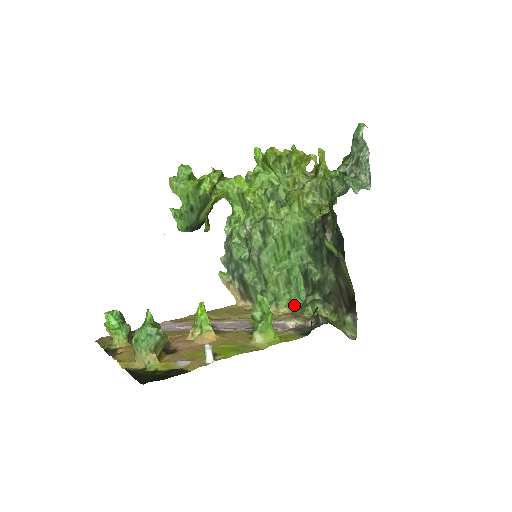
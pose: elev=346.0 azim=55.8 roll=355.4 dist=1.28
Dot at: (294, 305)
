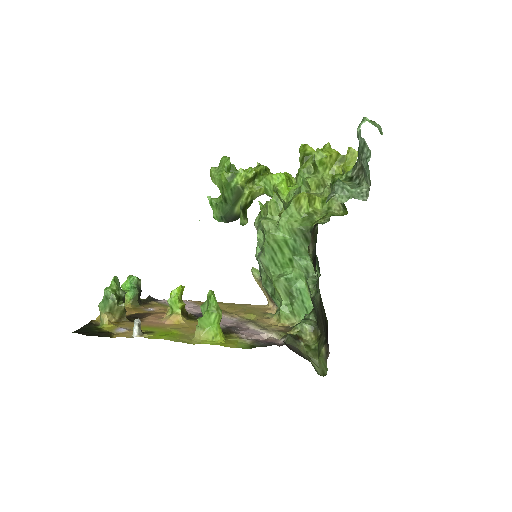
Dot at: (298, 320)
